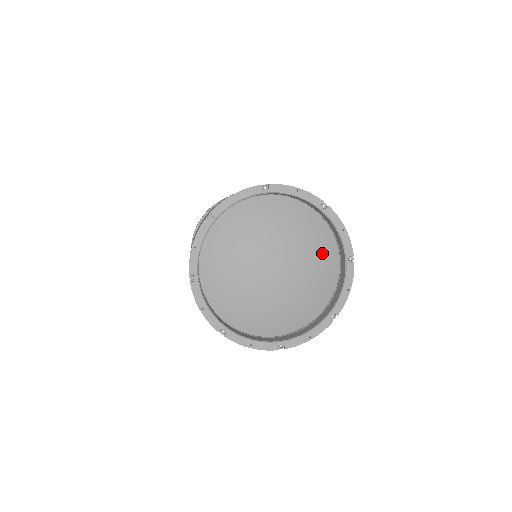
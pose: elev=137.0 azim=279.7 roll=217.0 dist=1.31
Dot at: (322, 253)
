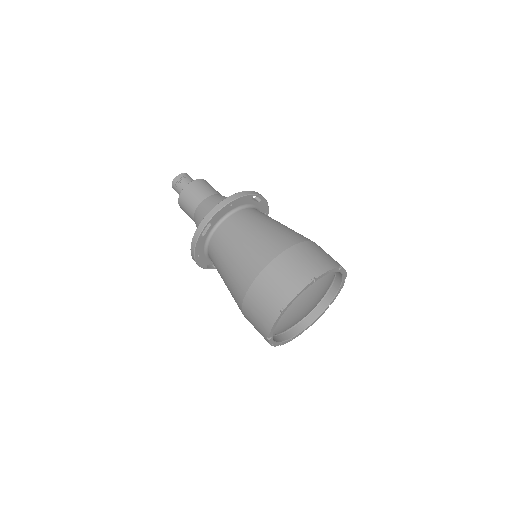
Dot at: (329, 283)
